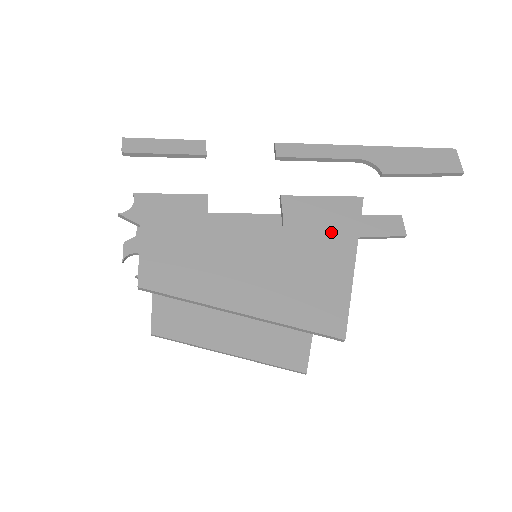
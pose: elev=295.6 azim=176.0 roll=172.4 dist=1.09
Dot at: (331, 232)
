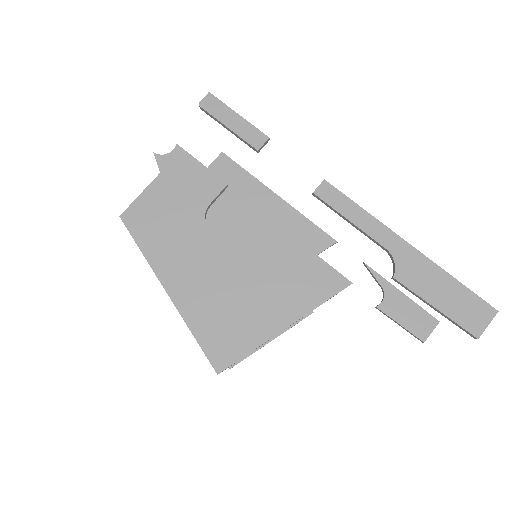
Dot at: (292, 289)
